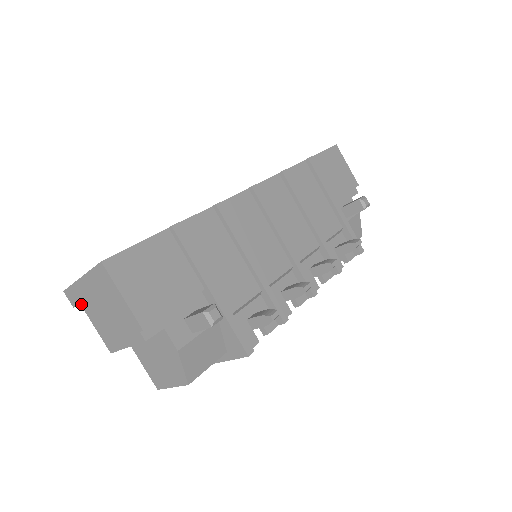
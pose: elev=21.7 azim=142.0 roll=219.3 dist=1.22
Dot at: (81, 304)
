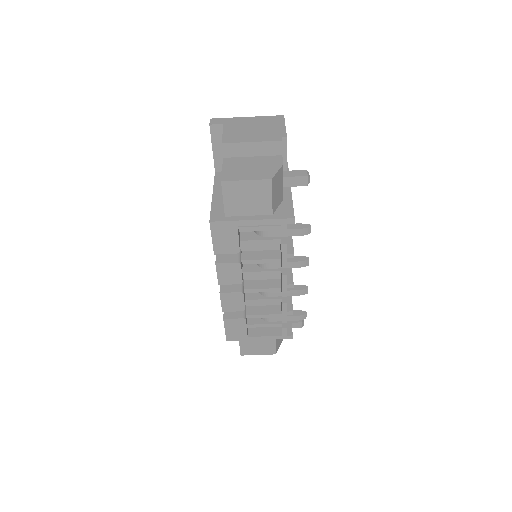
Dot at: (225, 124)
